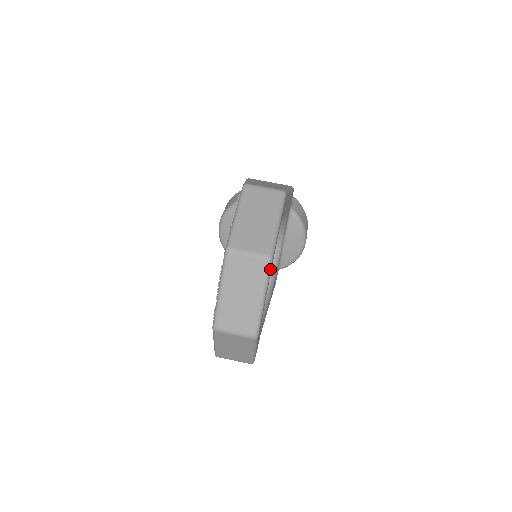
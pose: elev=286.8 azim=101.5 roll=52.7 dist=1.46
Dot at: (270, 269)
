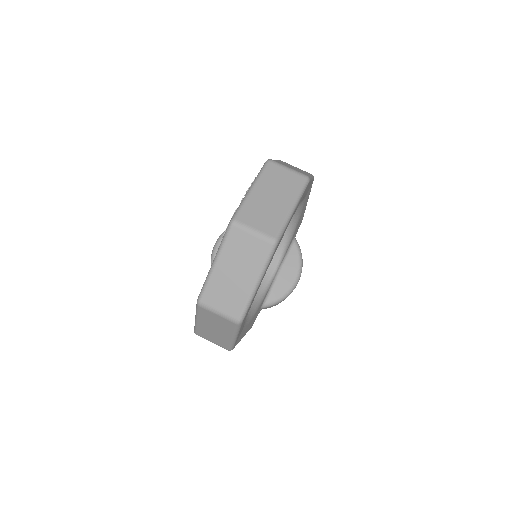
Dot at: (305, 187)
